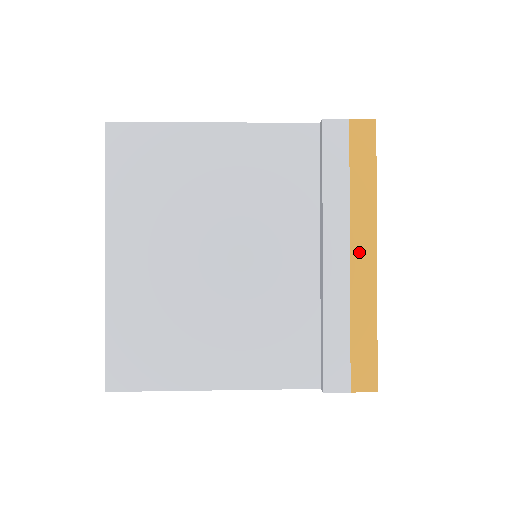
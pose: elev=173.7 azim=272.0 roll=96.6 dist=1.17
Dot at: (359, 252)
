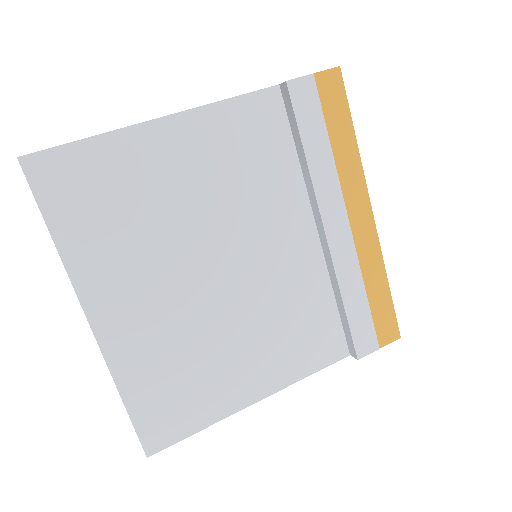
Dot at: (357, 216)
